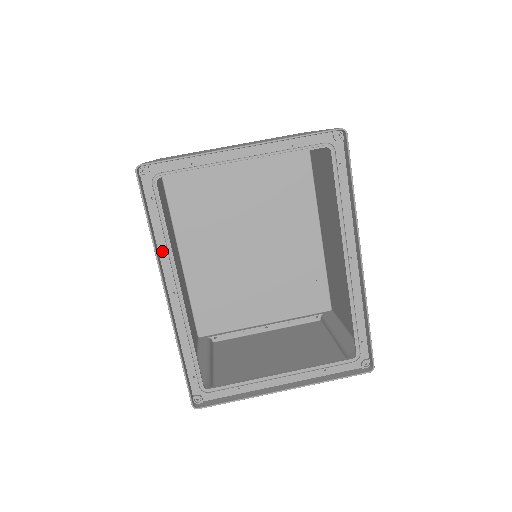
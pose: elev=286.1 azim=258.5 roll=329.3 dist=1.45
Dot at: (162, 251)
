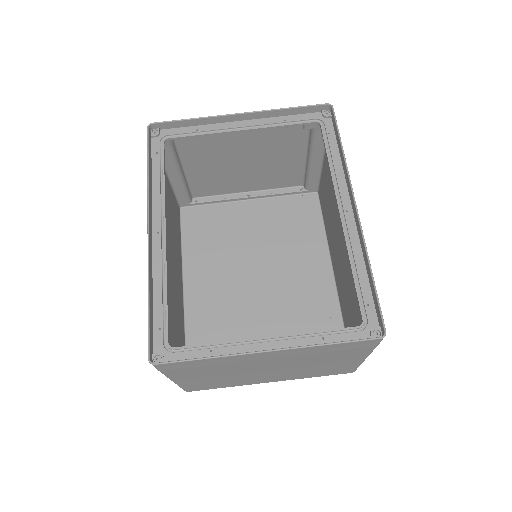
Dot at: (155, 194)
